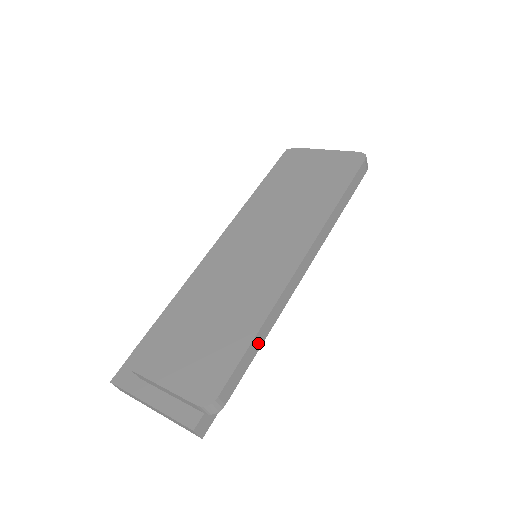
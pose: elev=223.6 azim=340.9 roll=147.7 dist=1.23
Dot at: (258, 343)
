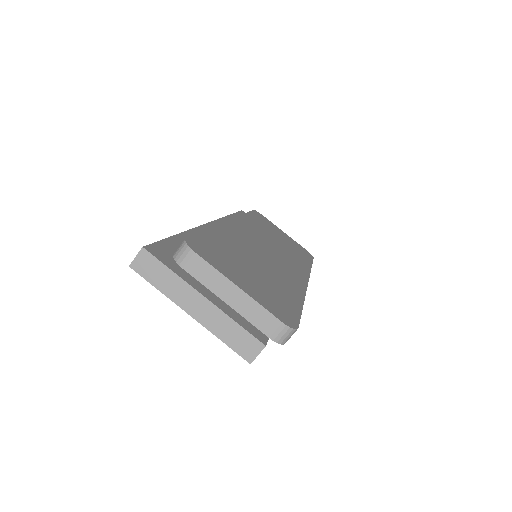
Dot at: occluded
